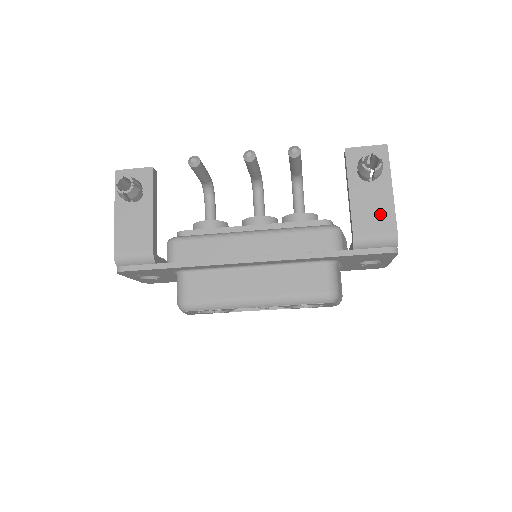
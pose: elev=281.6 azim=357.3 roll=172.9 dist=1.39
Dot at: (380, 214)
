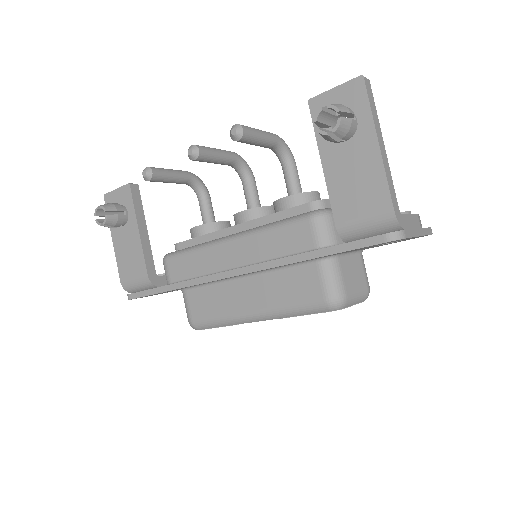
Dot at: (366, 187)
